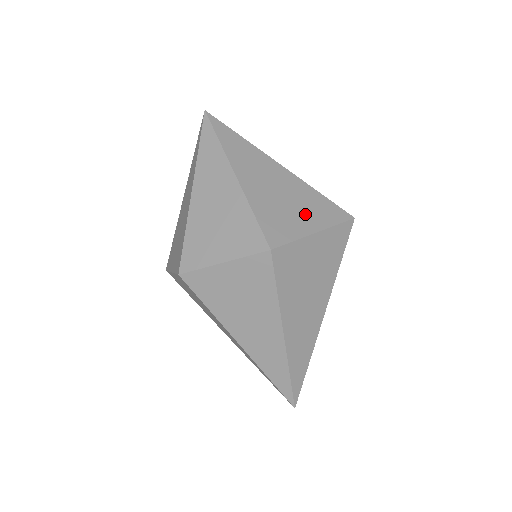
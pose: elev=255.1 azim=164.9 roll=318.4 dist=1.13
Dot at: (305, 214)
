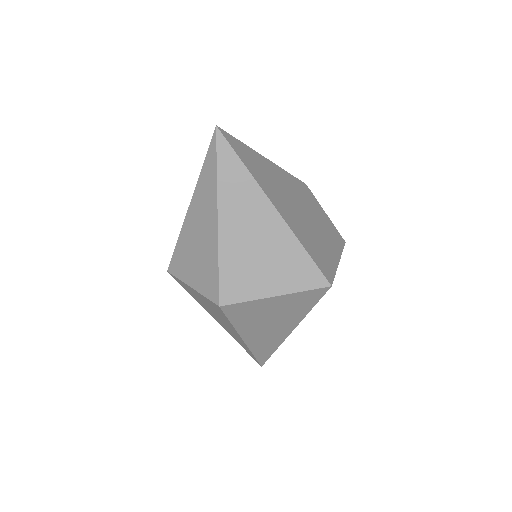
Dot at: (274, 274)
